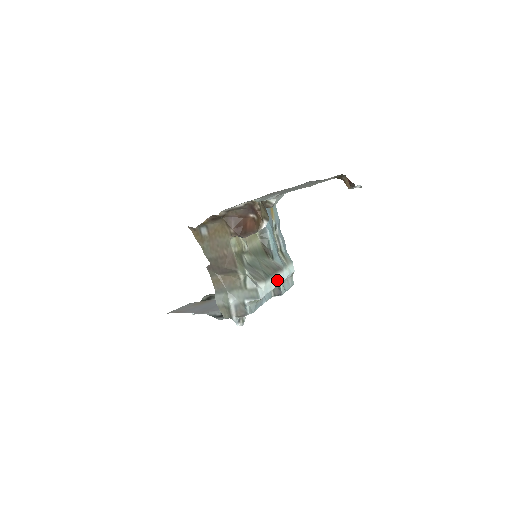
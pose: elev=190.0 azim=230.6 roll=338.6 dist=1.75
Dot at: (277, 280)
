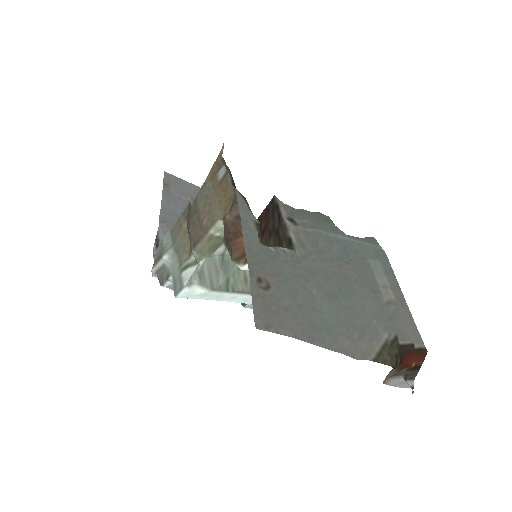
Dot at: (242, 298)
